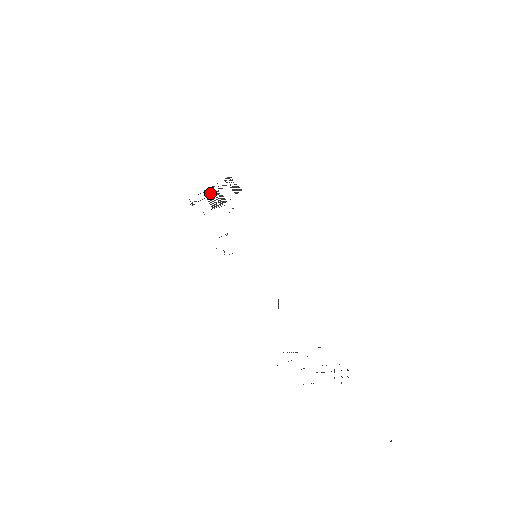
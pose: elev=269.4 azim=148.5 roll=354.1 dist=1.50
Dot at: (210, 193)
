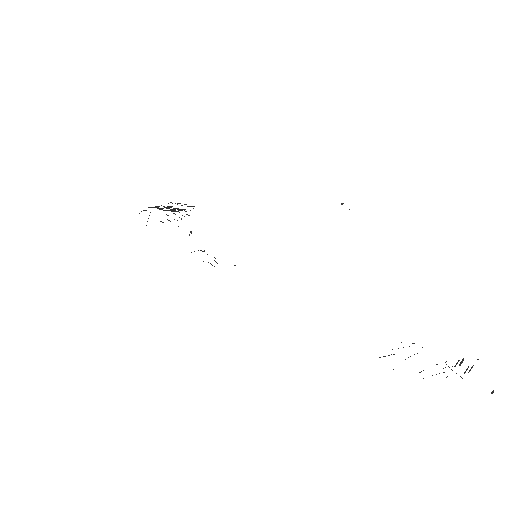
Dot at: (159, 208)
